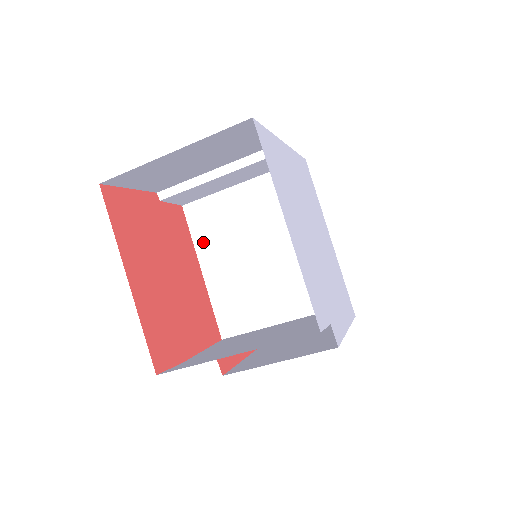
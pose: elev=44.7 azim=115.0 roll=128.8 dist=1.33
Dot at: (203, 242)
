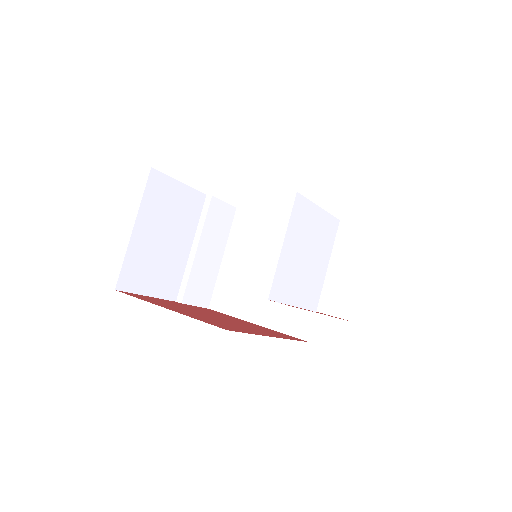
Dot at: (237, 308)
